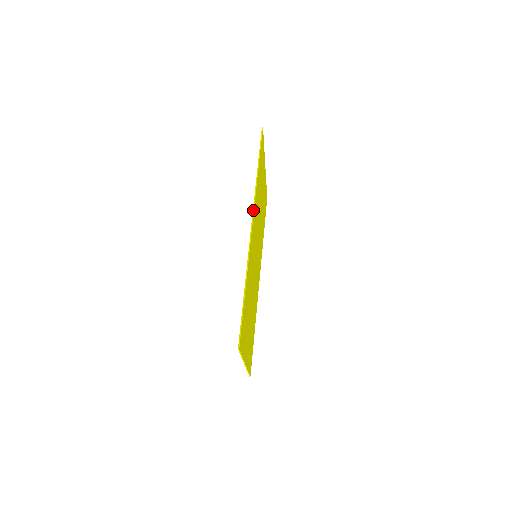
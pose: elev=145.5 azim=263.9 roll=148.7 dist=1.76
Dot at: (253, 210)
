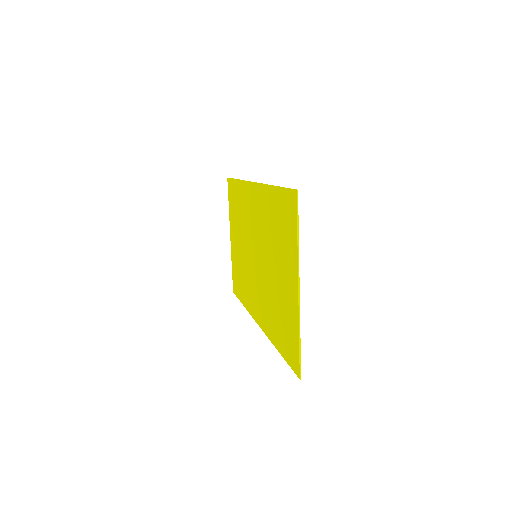
Dot at: (248, 181)
